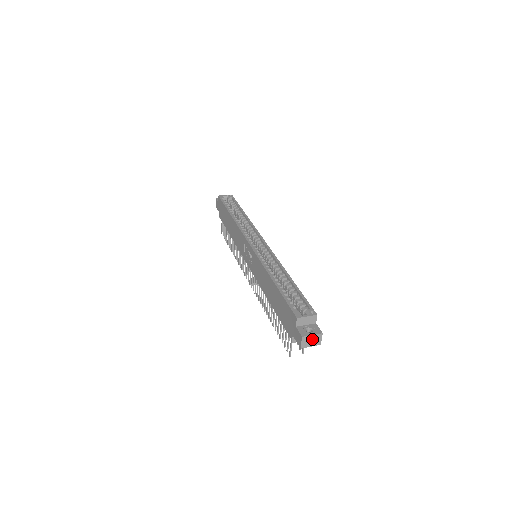
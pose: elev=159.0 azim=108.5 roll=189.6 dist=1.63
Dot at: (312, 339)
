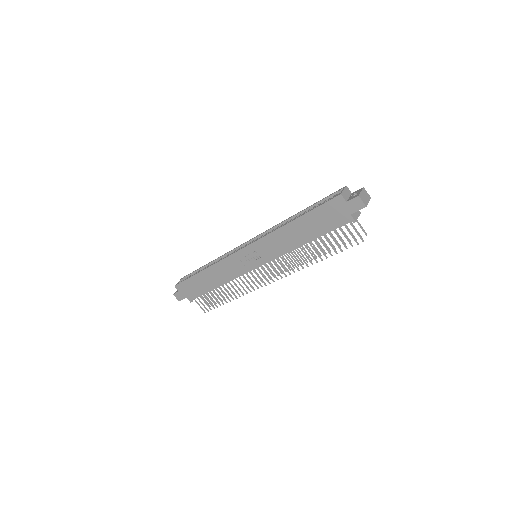
Dot at: (364, 195)
